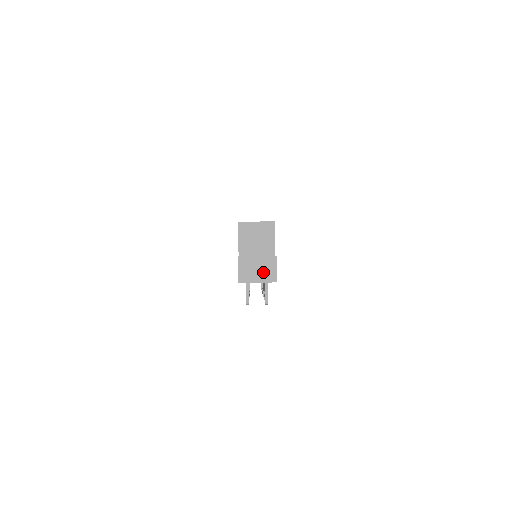
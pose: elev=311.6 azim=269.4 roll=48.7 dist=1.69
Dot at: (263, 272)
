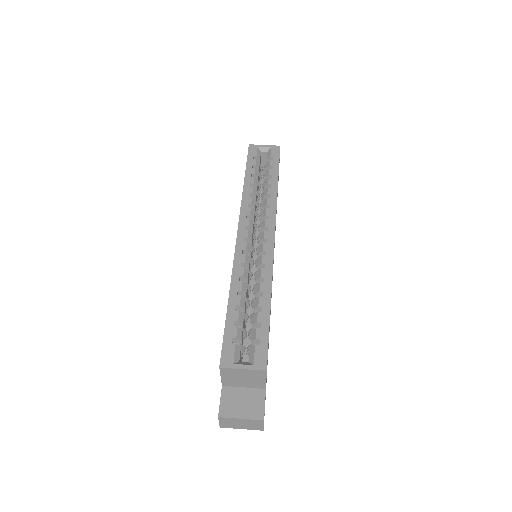
Dot at: (248, 426)
